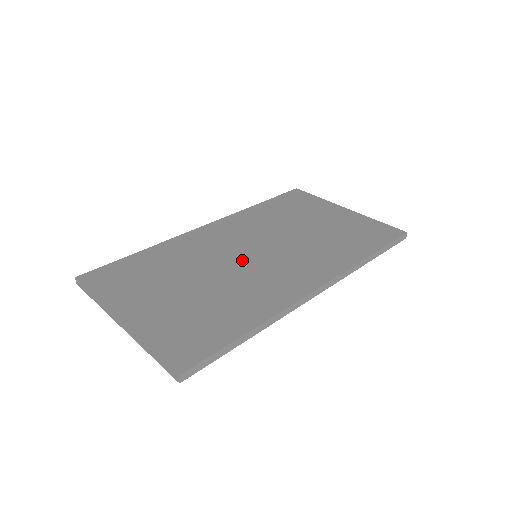
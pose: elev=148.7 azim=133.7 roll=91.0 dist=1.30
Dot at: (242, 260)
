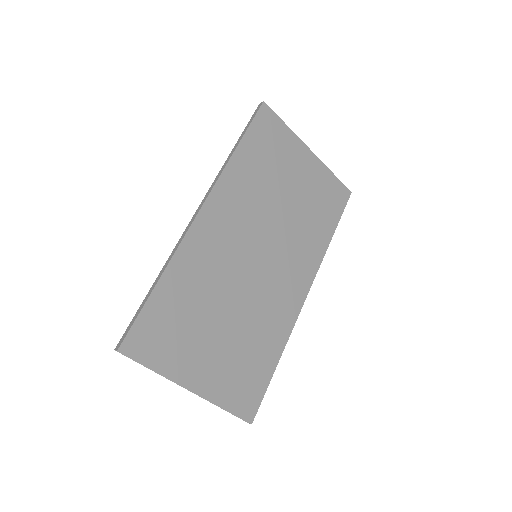
Dot at: (251, 272)
